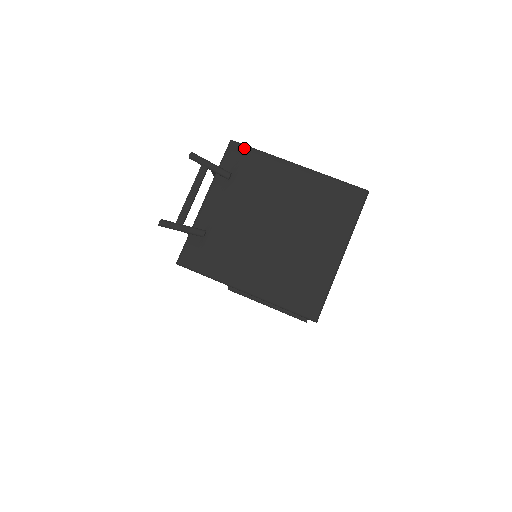
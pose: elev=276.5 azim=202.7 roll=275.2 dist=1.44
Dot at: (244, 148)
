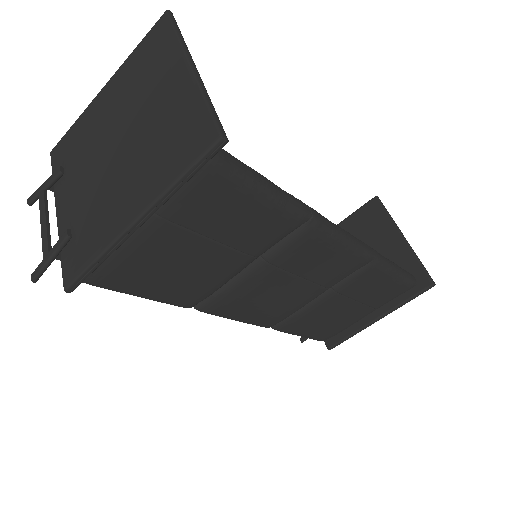
Dot at: (61, 141)
